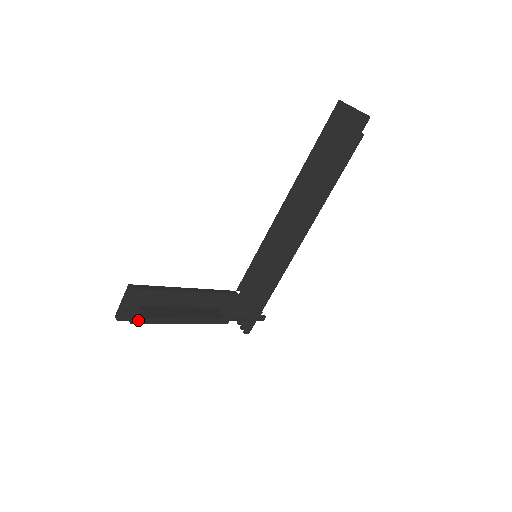
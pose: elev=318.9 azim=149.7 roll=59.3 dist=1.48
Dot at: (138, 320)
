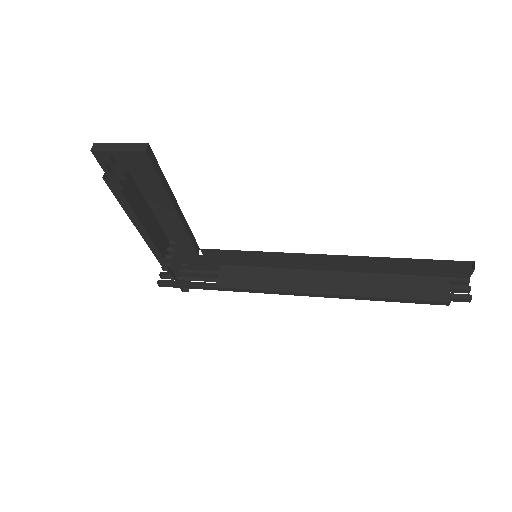
Dot at: (113, 184)
